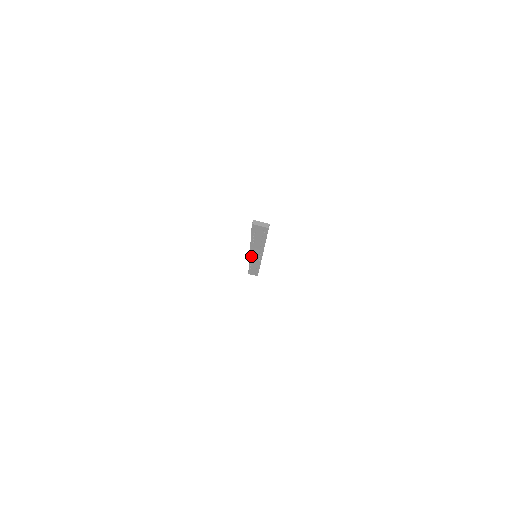
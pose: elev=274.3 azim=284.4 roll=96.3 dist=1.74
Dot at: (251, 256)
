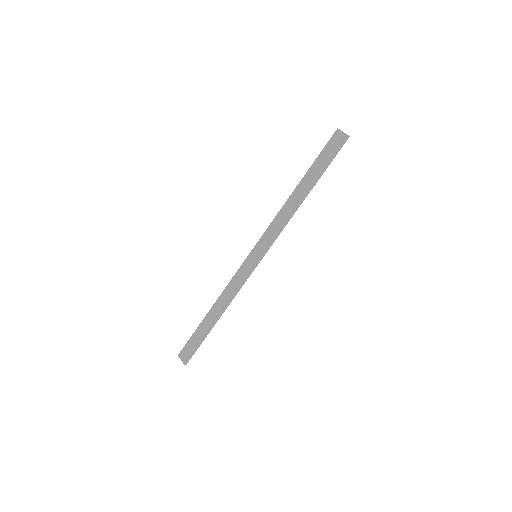
Dot at: (252, 253)
